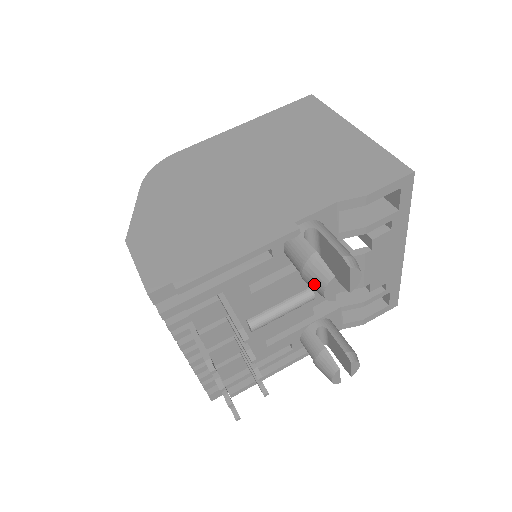
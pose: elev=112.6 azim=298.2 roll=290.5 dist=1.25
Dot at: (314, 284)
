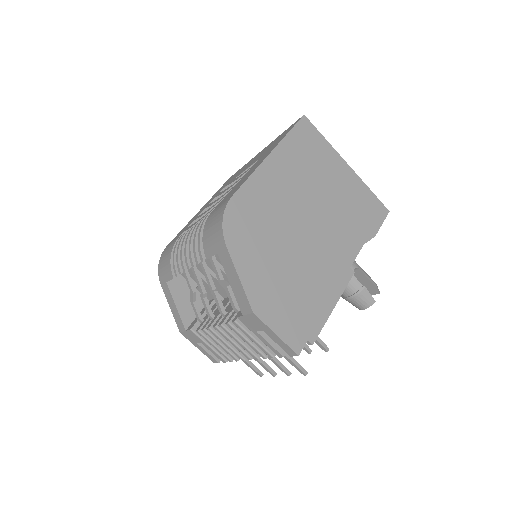
Dot at: (359, 305)
